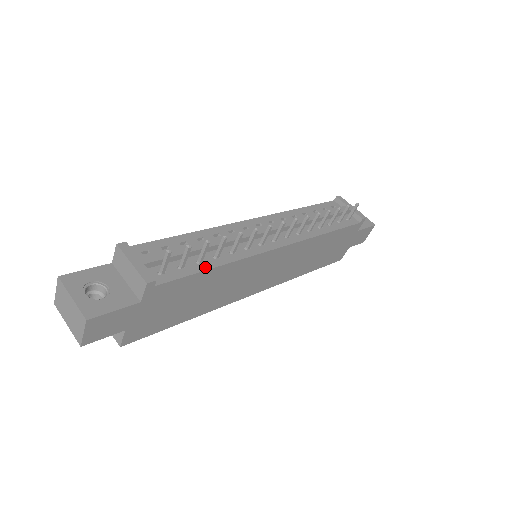
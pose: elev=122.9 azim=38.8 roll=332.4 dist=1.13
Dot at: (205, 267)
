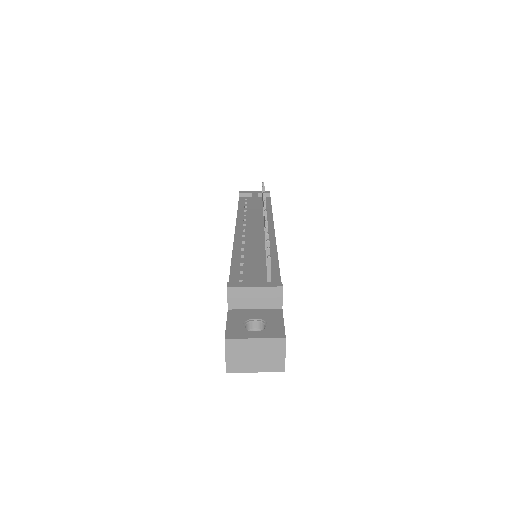
Dot at: (275, 263)
